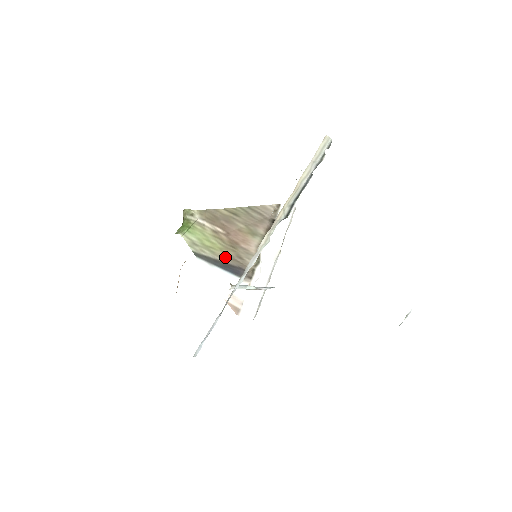
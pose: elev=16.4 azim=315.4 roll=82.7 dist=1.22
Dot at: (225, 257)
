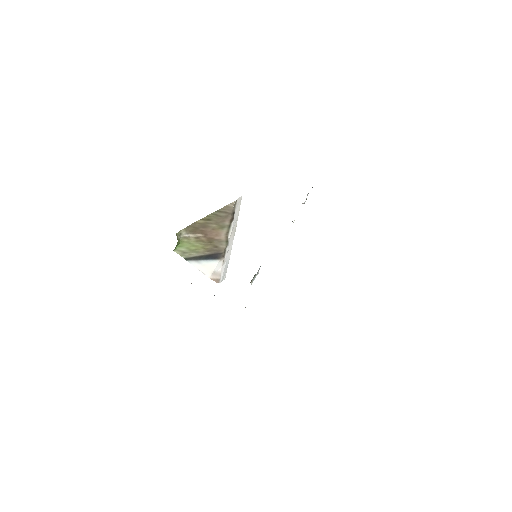
Dot at: (206, 251)
